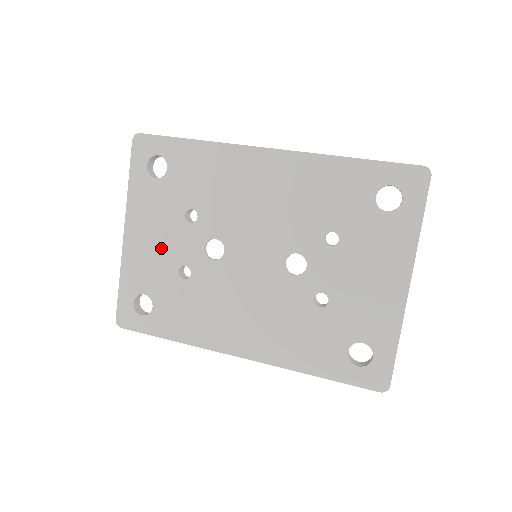
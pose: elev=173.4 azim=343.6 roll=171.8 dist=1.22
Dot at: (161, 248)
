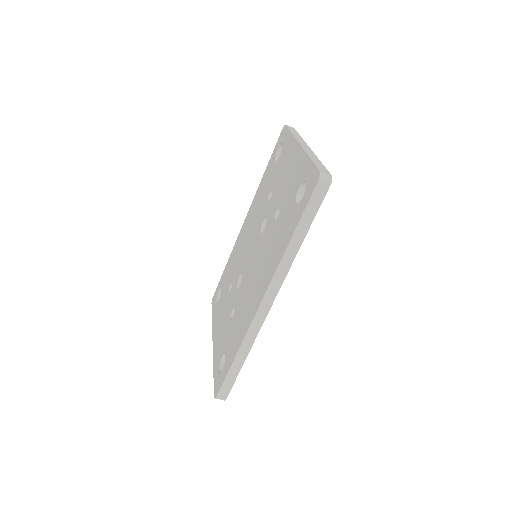
Dot at: (224, 322)
